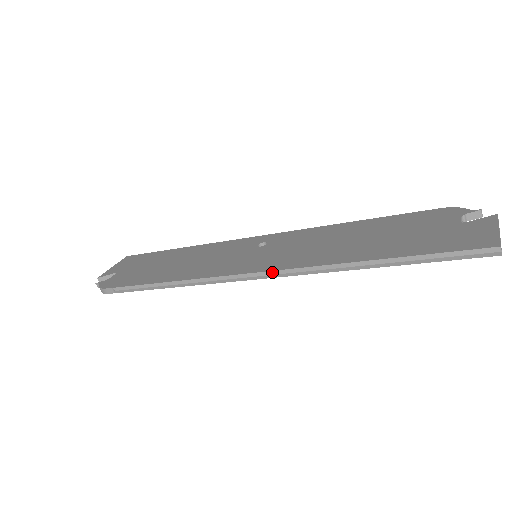
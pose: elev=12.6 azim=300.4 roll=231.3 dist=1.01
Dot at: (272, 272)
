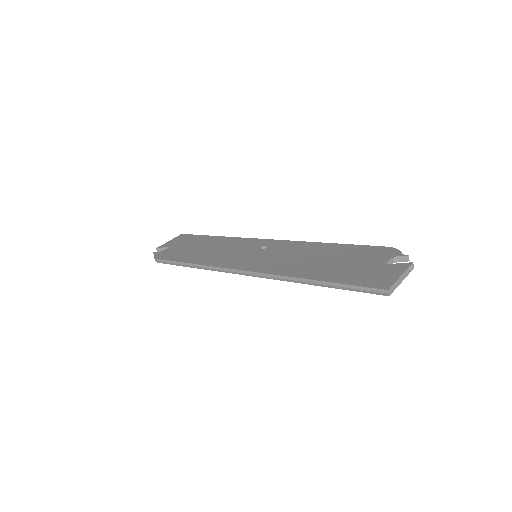
Dot at: (254, 273)
